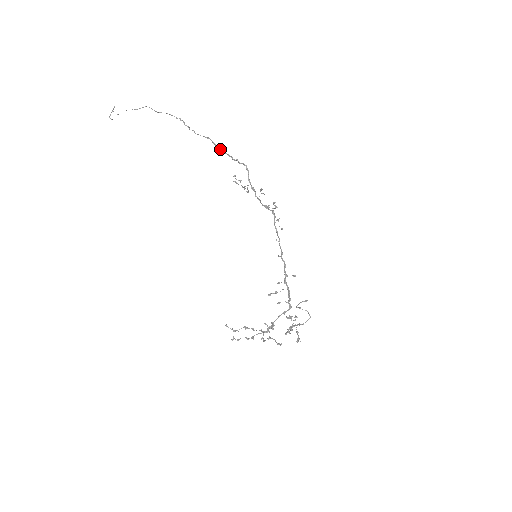
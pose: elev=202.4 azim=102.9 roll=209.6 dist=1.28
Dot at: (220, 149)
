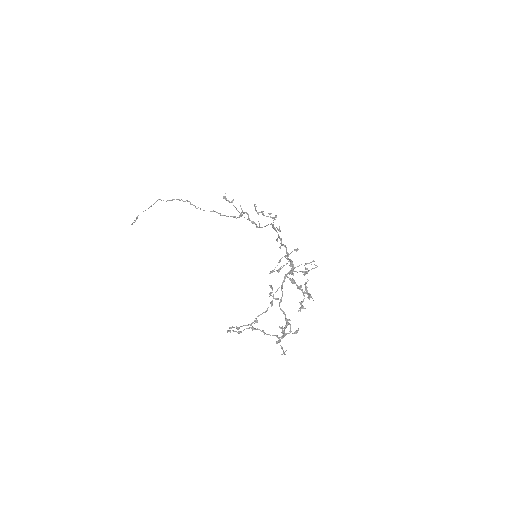
Dot at: (224, 215)
